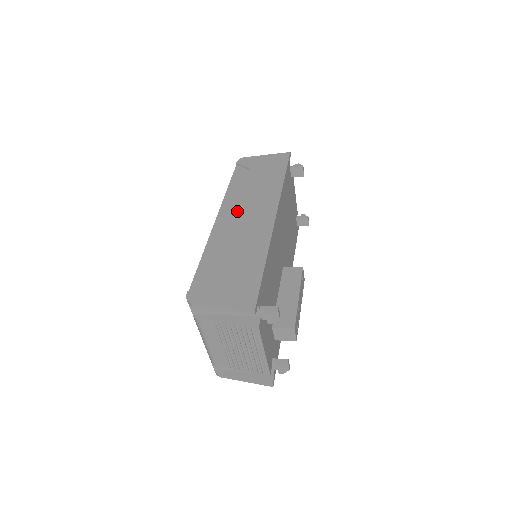
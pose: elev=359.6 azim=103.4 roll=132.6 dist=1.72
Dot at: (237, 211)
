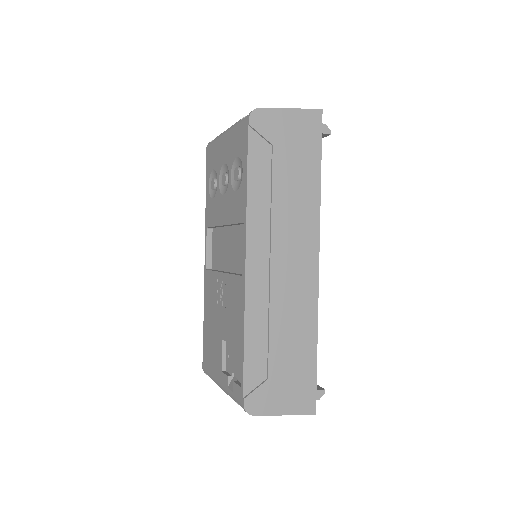
Dot at: (272, 251)
